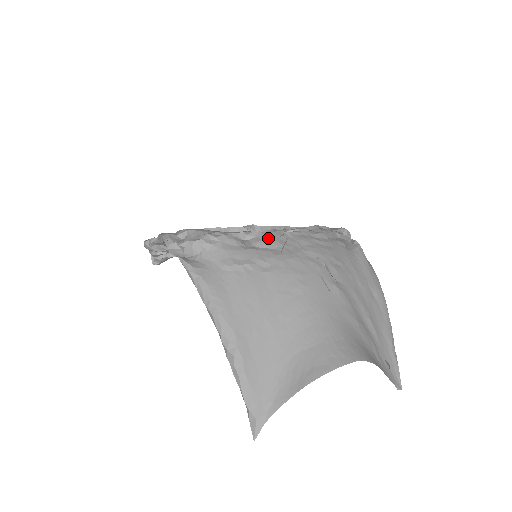
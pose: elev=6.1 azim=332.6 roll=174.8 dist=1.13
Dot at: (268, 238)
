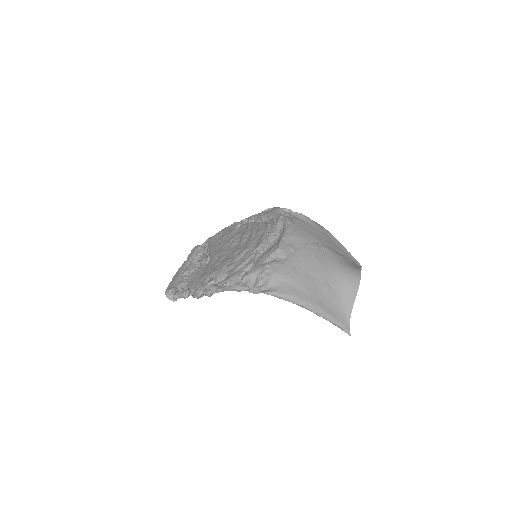
Dot at: (284, 249)
